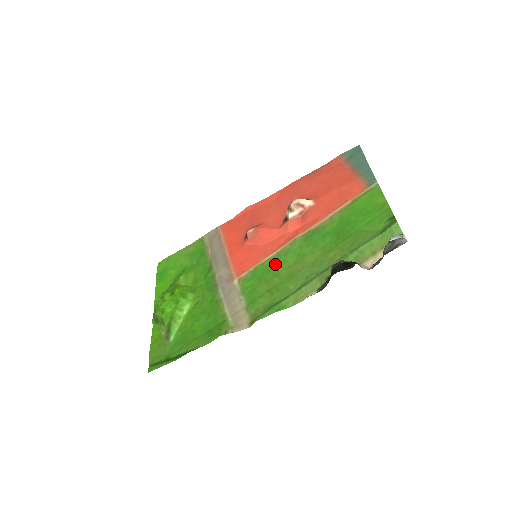
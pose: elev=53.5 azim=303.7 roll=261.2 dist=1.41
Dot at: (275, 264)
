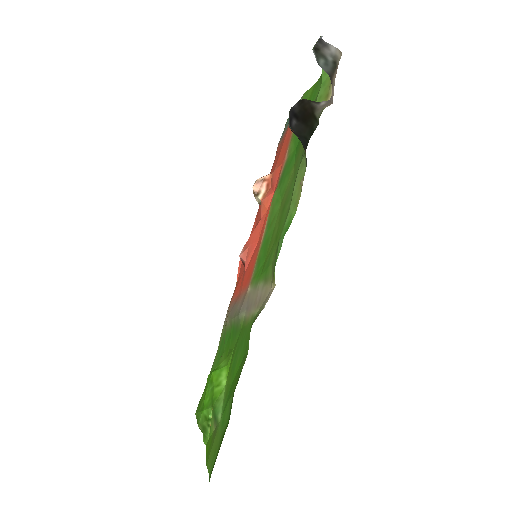
Dot at: (269, 229)
